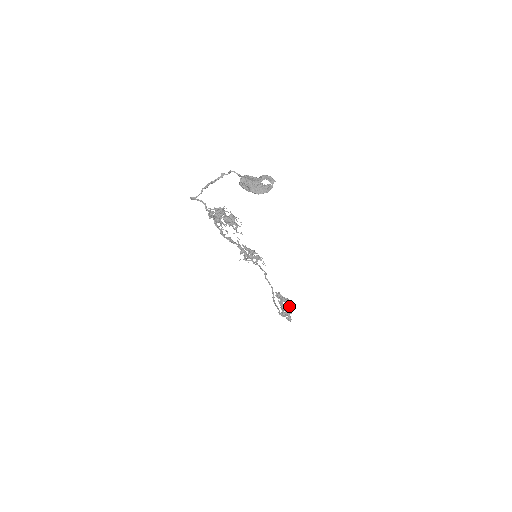
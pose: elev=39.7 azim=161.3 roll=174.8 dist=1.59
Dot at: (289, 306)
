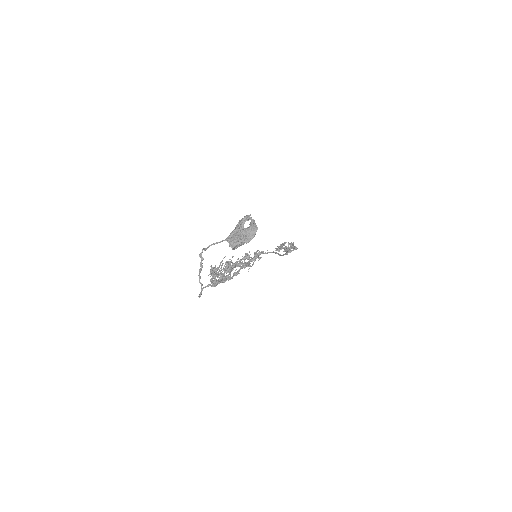
Dot at: (292, 245)
